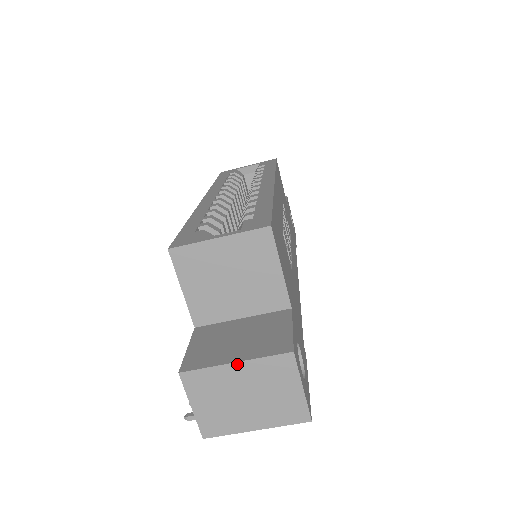
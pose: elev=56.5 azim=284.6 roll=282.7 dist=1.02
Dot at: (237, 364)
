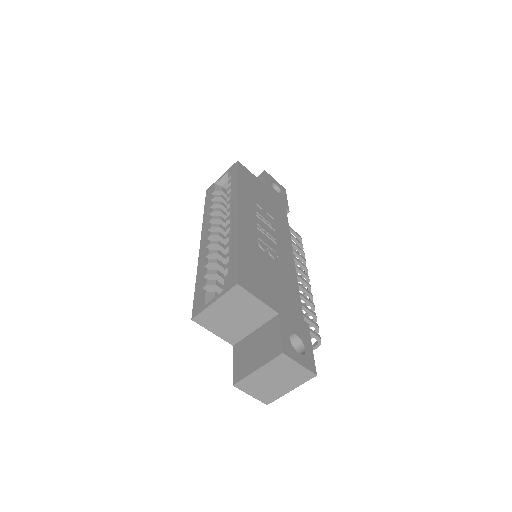
Dot at: (258, 370)
